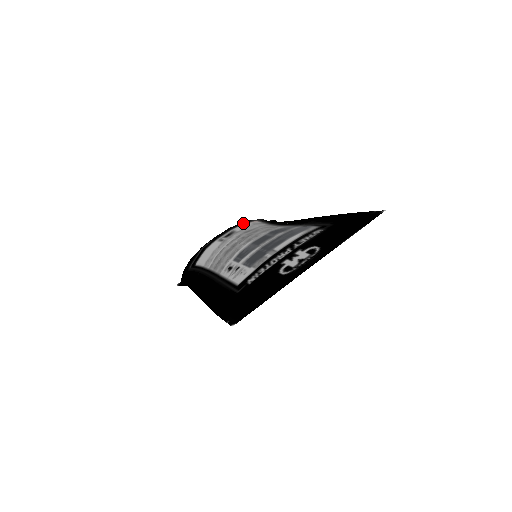
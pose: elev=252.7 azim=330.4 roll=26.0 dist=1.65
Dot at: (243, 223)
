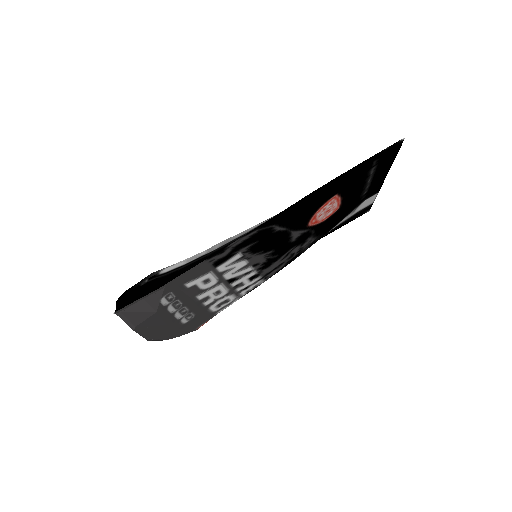
Dot at: occluded
